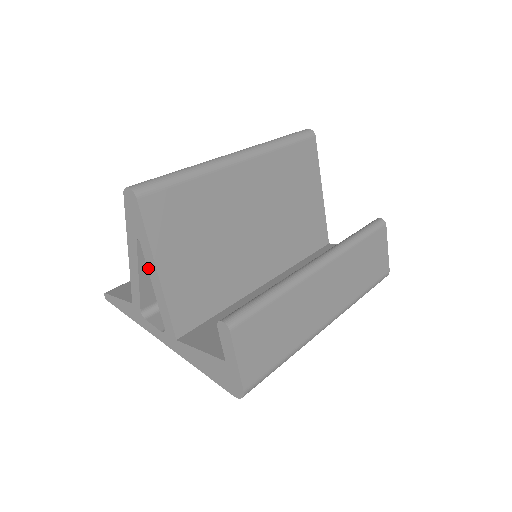
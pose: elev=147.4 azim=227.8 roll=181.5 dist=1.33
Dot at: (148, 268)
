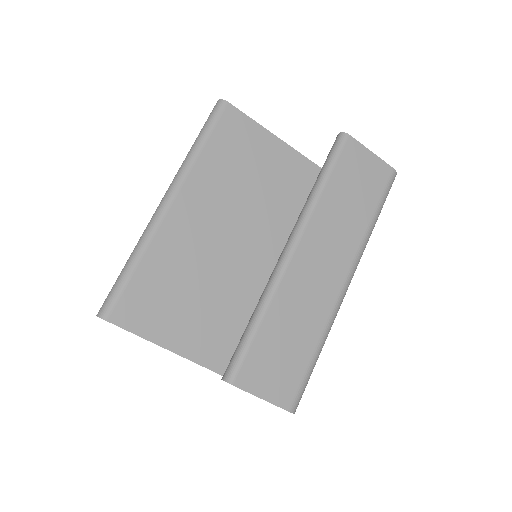
Dot at: occluded
